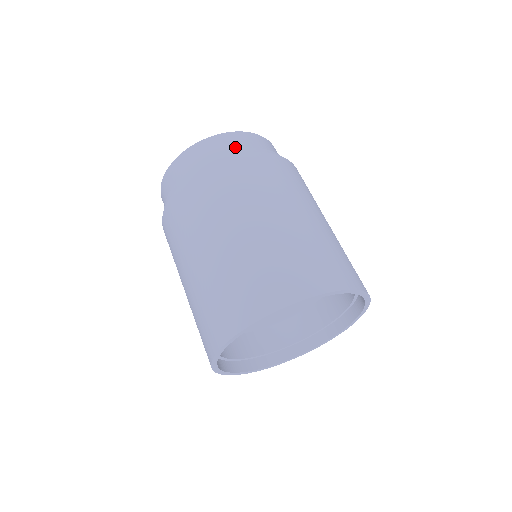
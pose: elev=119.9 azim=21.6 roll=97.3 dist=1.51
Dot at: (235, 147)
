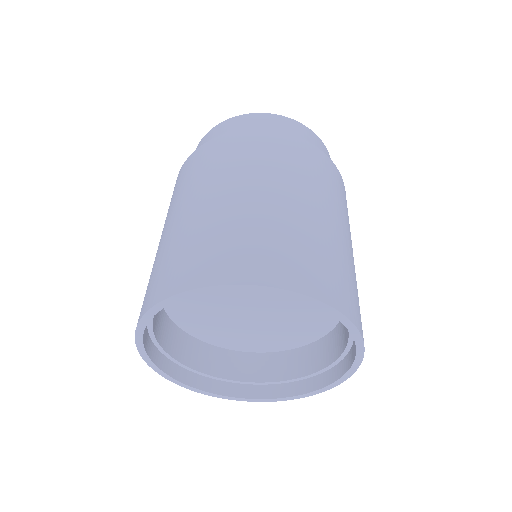
Dot at: occluded
